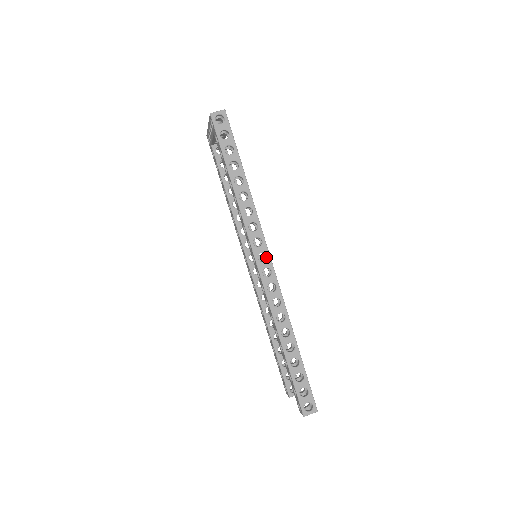
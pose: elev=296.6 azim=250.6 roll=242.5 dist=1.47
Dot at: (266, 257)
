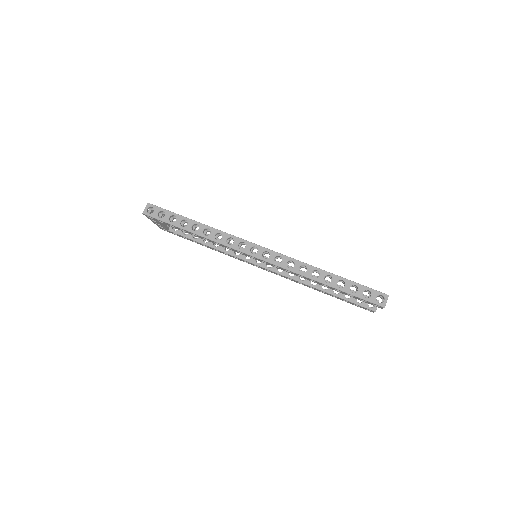
Dot at: occluded
